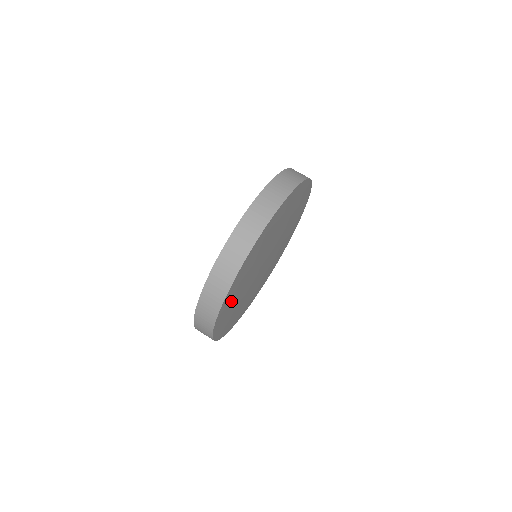
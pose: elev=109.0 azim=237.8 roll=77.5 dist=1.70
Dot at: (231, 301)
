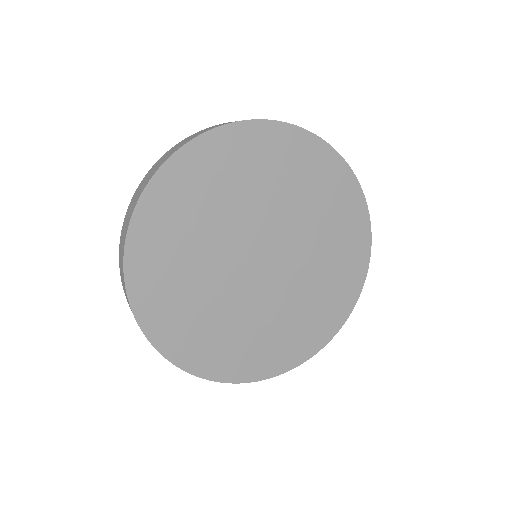
Dot at: (209, 176)
